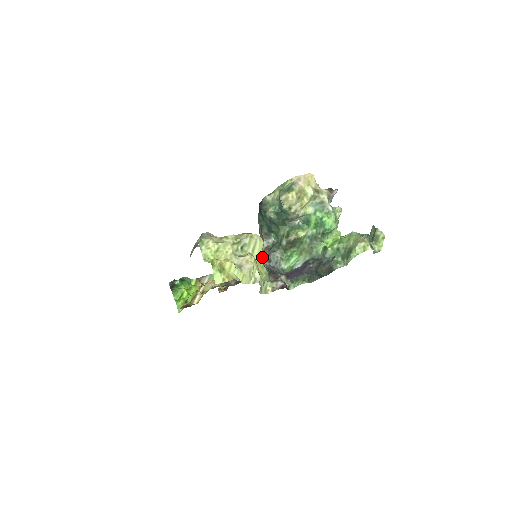
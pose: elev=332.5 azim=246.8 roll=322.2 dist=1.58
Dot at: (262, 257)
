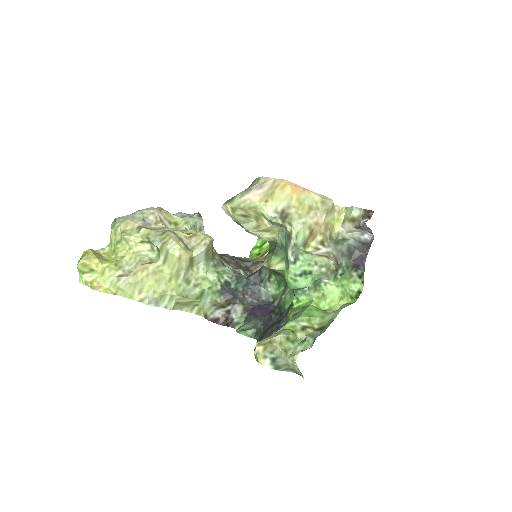
Dot at: occluded
